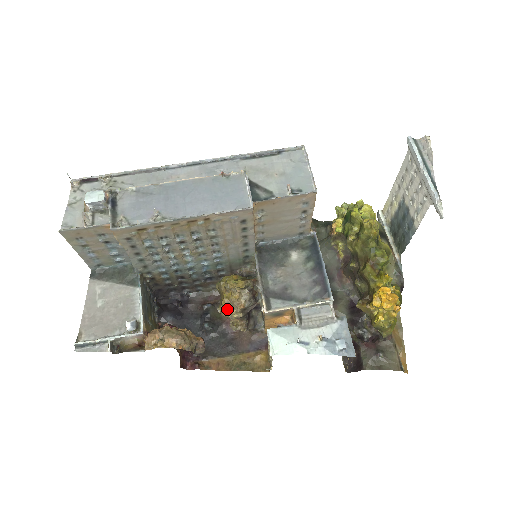
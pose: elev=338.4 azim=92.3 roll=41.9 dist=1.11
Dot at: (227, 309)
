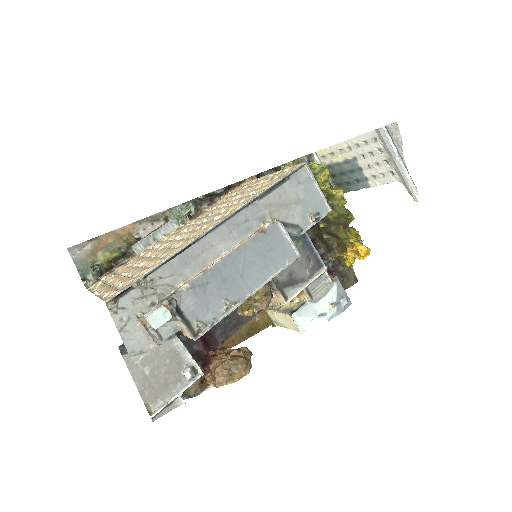
Dot at: (249, 311)
